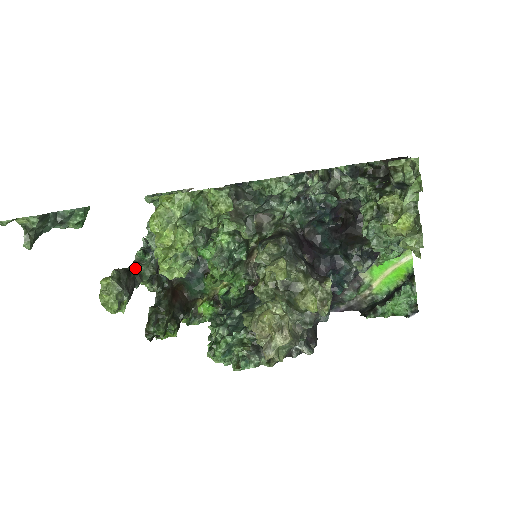
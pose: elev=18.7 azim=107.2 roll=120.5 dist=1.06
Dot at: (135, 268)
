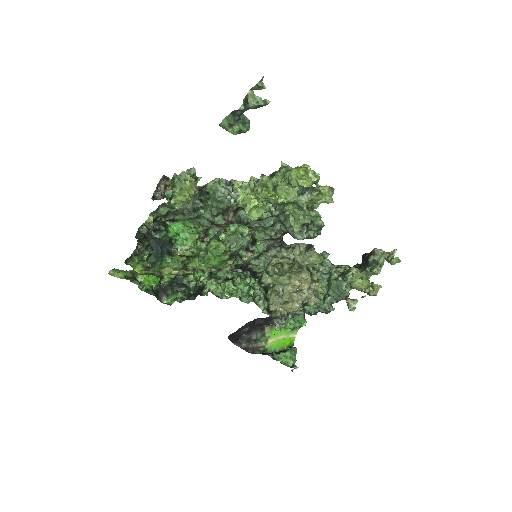
Dot at: occluded
